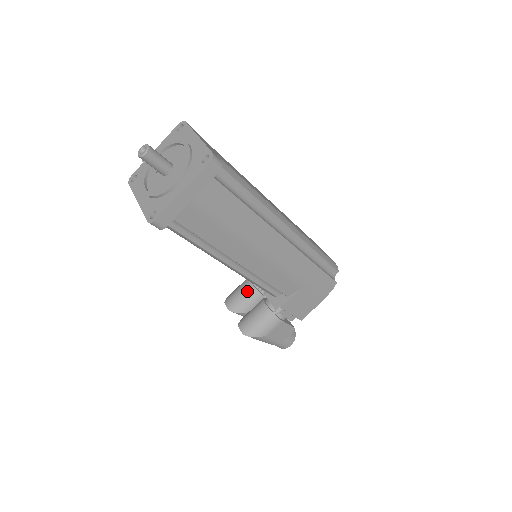
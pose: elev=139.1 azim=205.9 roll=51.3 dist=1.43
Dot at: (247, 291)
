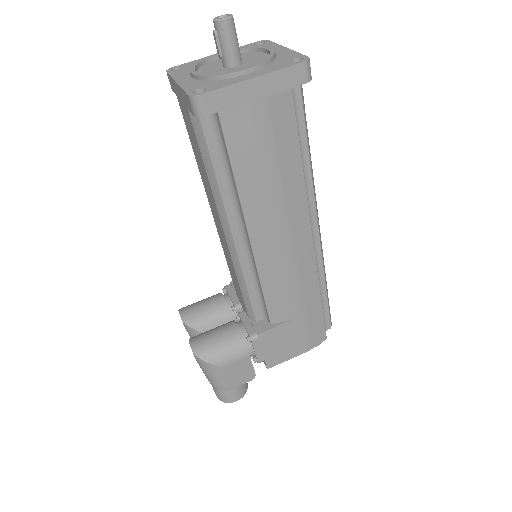
Dot at: (215, 305)
